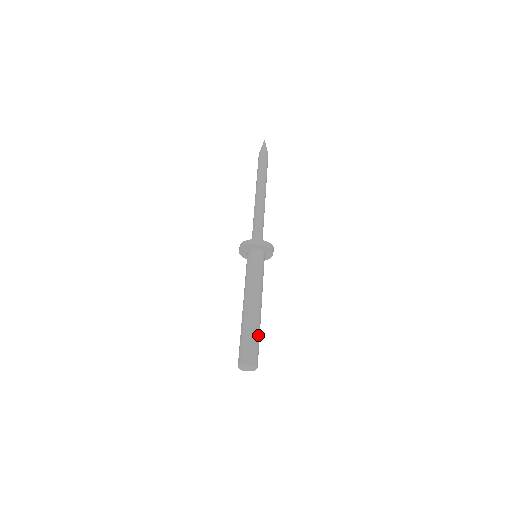
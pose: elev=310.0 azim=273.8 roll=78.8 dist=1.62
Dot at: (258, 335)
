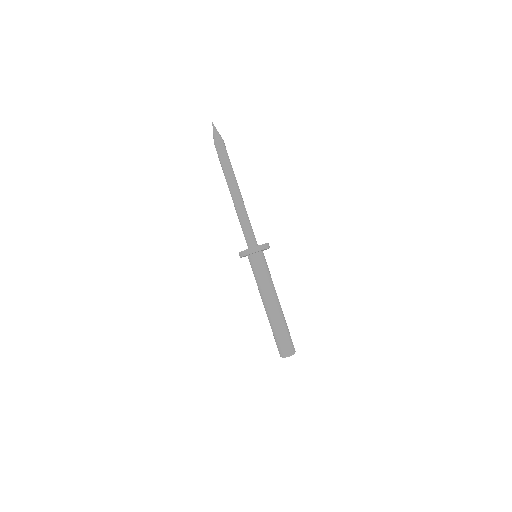
Dot at: (287, 326)
